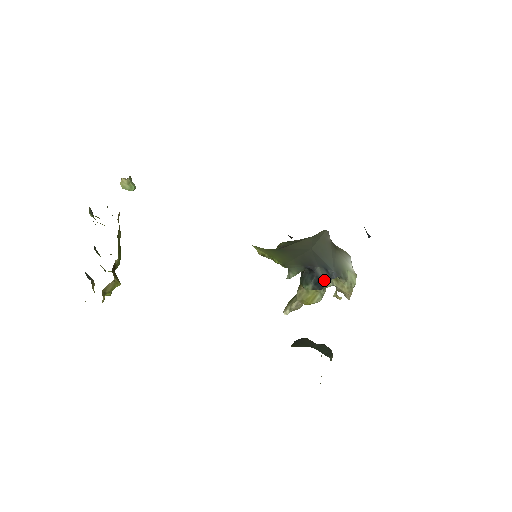
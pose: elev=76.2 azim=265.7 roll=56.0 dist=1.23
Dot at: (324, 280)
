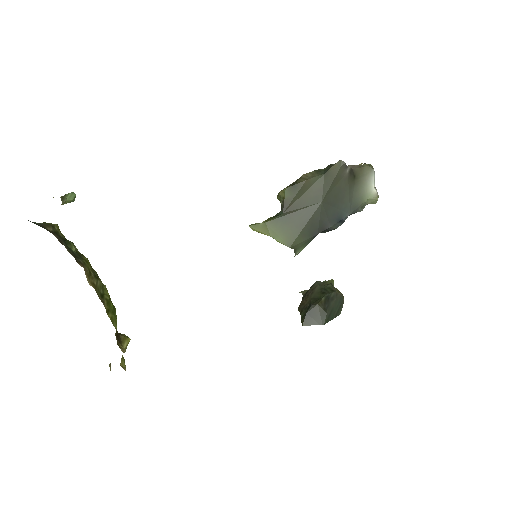
Dot at: occluded
